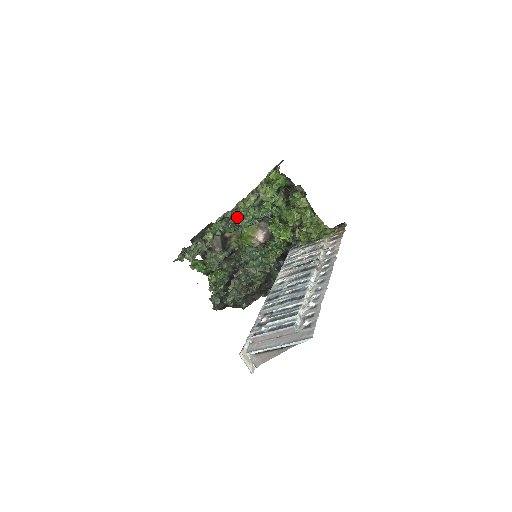
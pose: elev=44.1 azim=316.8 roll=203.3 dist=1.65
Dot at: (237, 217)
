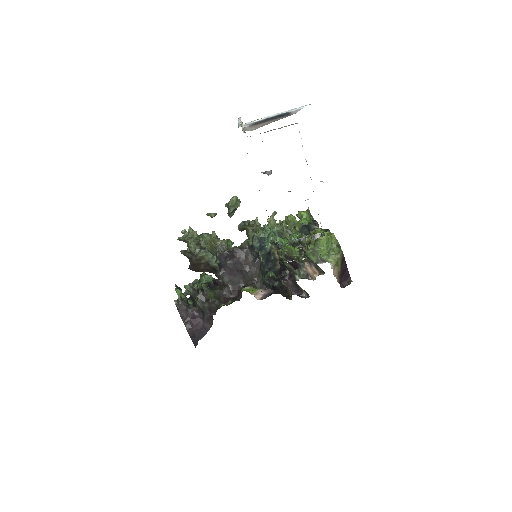
Dot at: occluded
